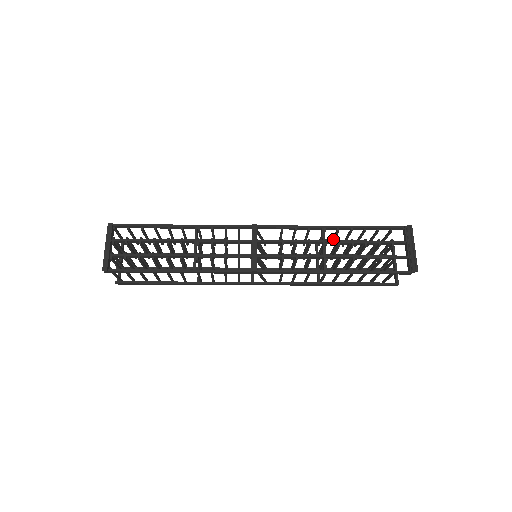
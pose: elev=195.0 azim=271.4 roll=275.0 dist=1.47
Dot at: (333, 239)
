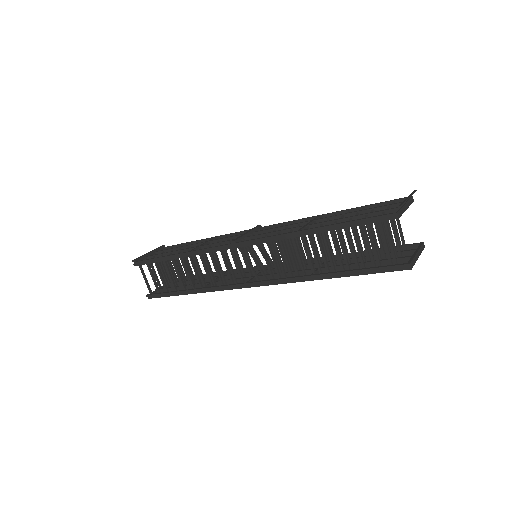
Dot at: occluded
